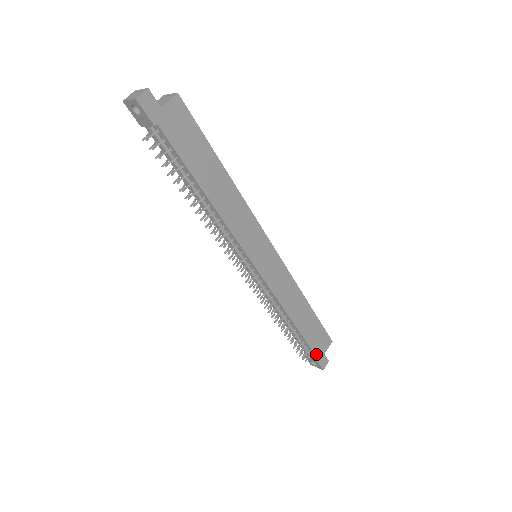
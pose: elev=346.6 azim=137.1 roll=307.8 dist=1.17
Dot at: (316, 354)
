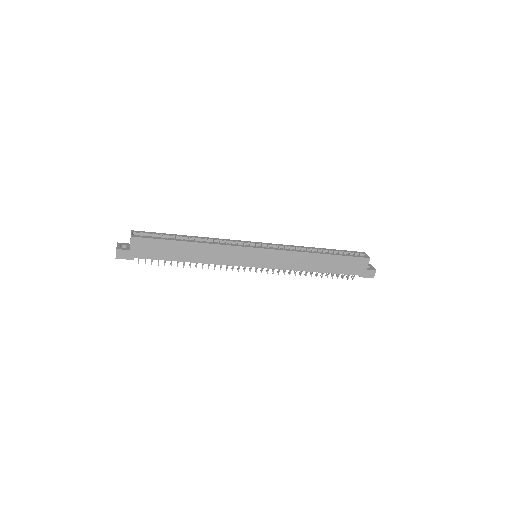
Dot at: (357, 274)
